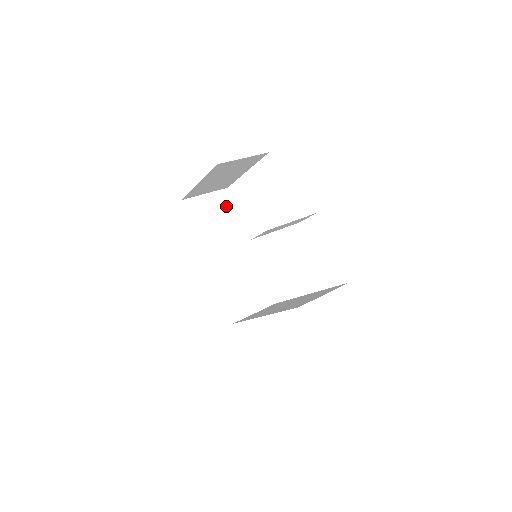
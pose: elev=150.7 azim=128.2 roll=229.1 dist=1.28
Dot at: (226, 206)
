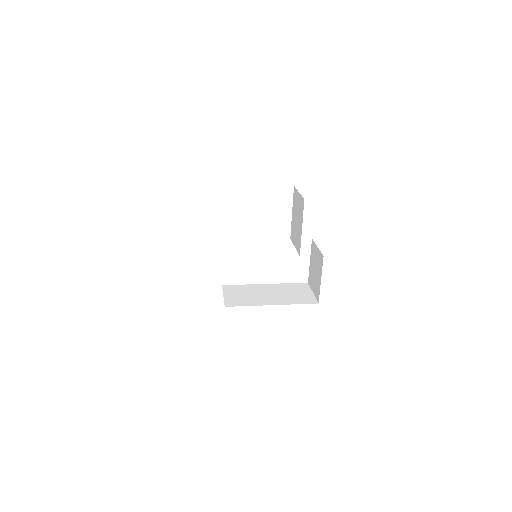
Dot at: occluded
